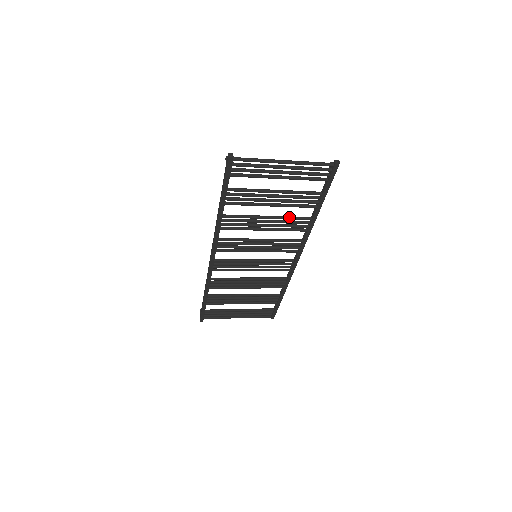
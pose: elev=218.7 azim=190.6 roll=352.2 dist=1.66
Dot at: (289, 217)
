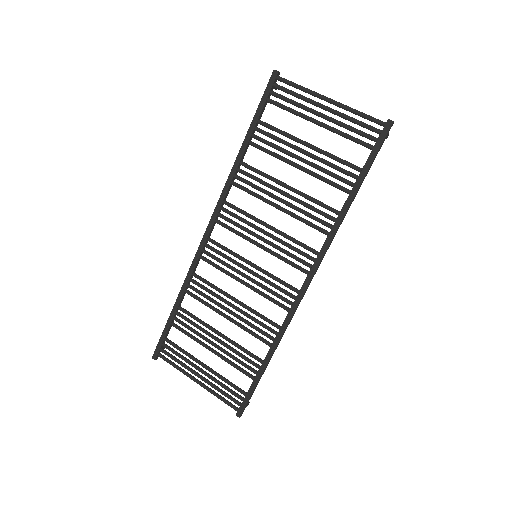
Dot at: (313, 198)
